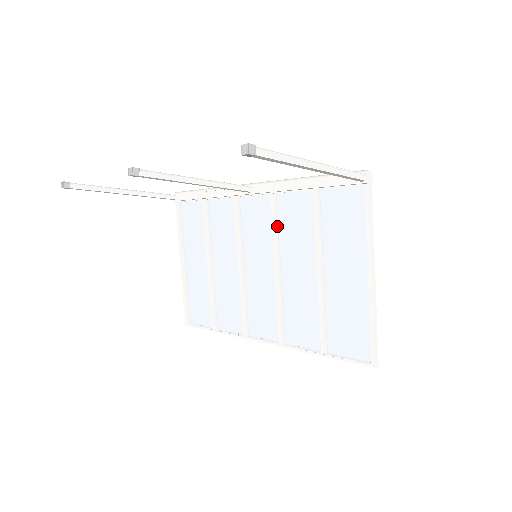
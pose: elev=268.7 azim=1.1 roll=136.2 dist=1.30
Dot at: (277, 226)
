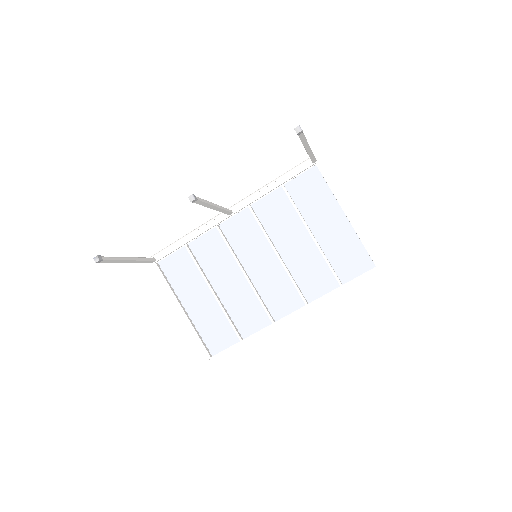
Dot at: (262, 226)
